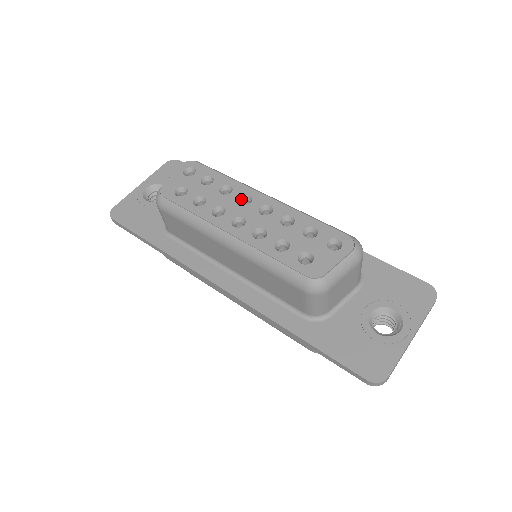
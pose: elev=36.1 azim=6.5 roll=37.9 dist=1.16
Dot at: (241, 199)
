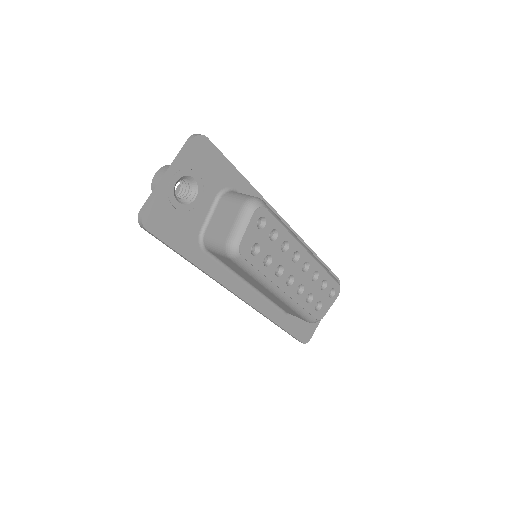
Dot at: (292, 254)
